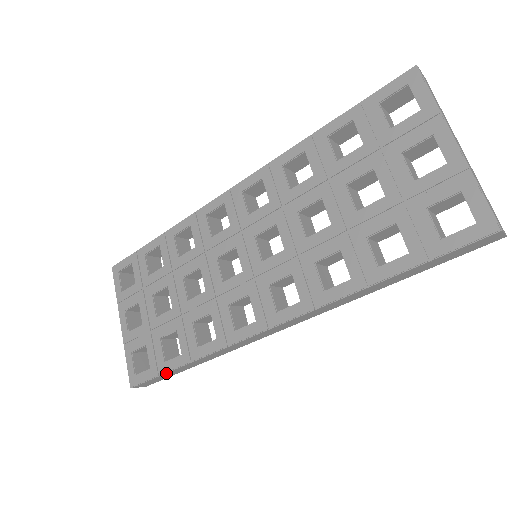
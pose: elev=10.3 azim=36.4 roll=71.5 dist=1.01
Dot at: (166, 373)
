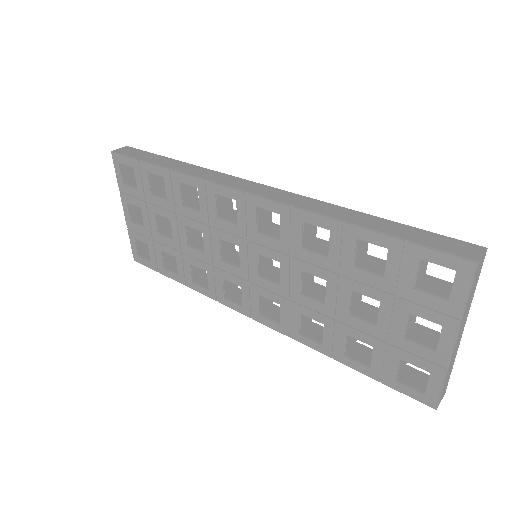
Dot at: (165, 274)
